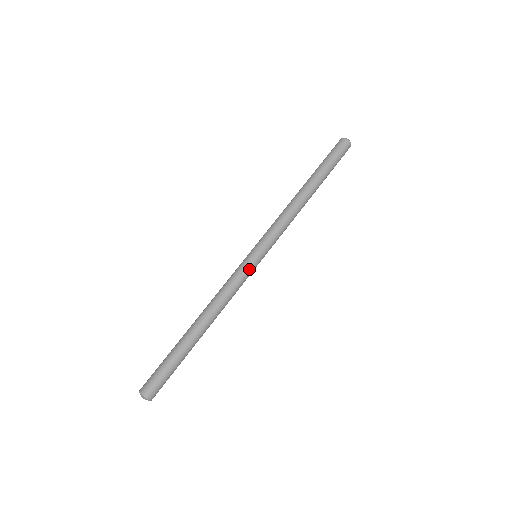
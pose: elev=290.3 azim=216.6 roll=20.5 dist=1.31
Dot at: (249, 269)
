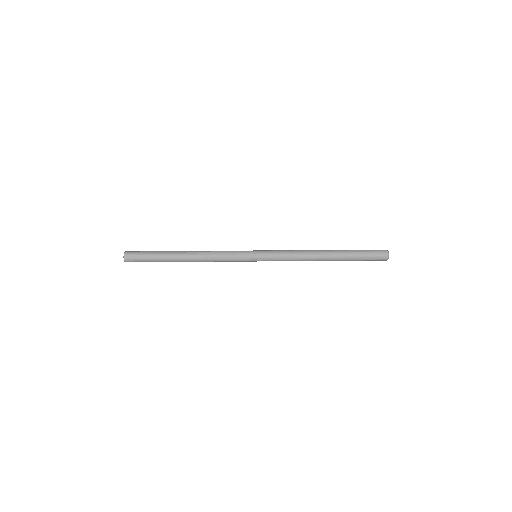
Dot at: (243, 261)
